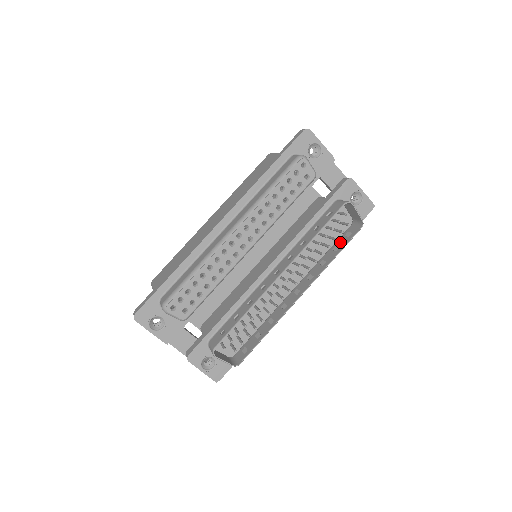
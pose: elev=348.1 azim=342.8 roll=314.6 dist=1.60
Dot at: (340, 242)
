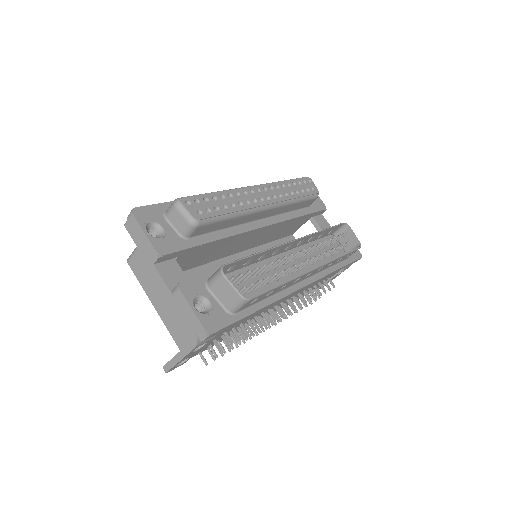
Dot at: occluded
